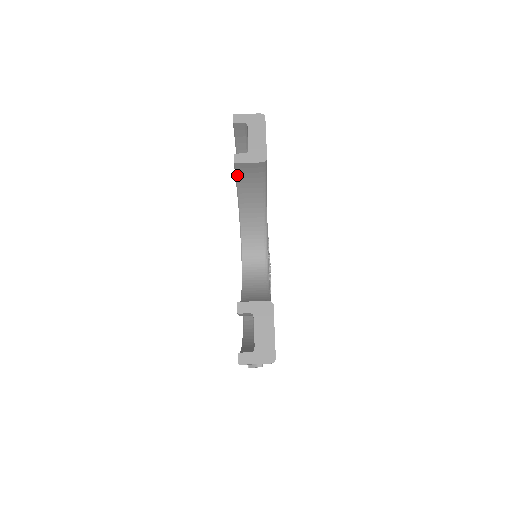
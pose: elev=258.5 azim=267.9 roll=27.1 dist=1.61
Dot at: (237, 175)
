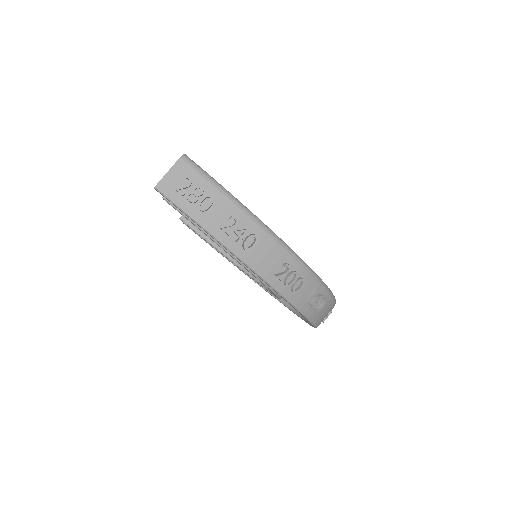
Dot at: (197, 231)
